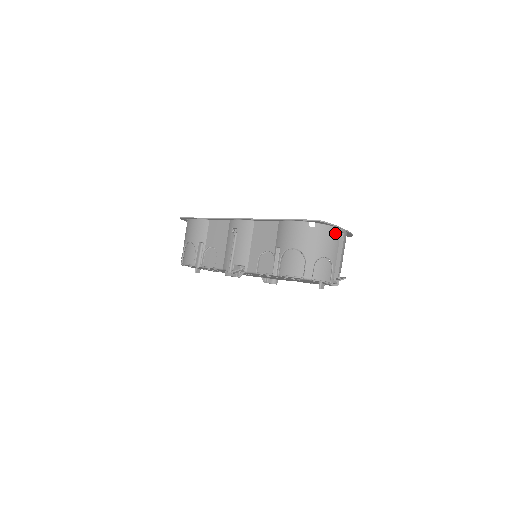
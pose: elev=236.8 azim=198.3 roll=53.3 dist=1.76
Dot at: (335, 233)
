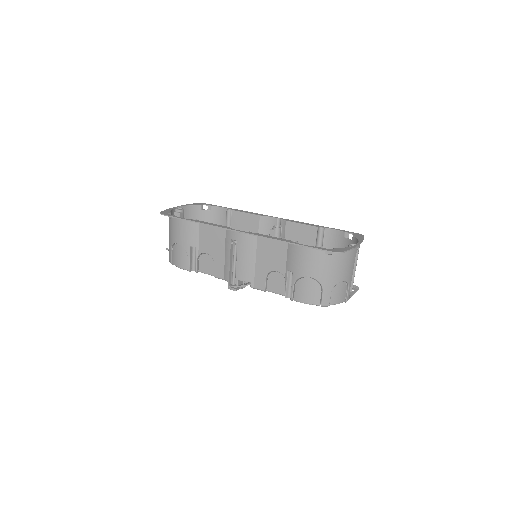
Dot at: (352, 254)
